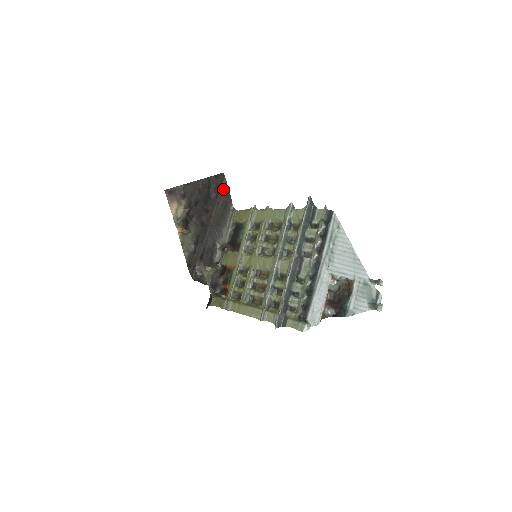
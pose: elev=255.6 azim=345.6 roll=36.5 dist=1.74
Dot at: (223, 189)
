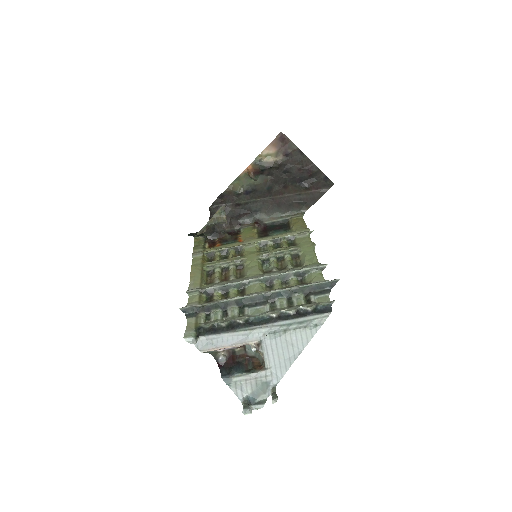
Dot at: (317, 192)
